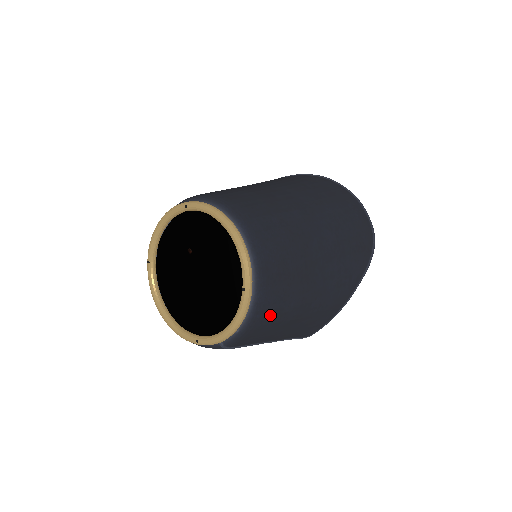
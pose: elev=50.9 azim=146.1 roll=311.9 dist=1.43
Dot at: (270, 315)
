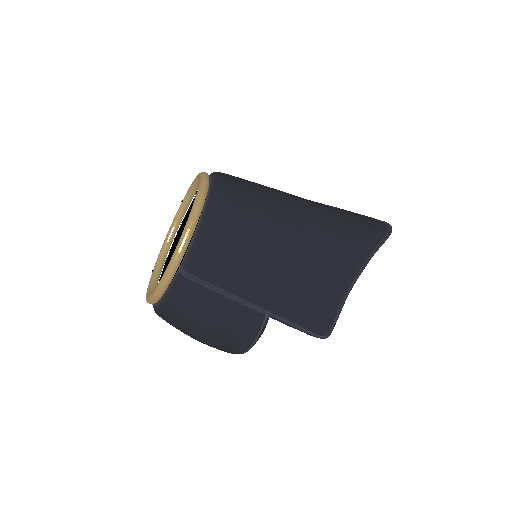
Dot at: (229, 224)
